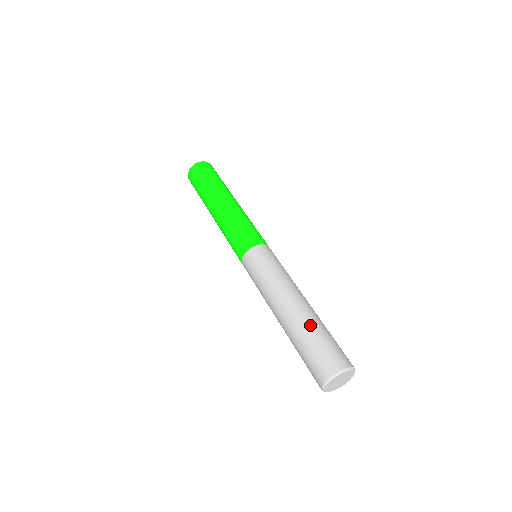
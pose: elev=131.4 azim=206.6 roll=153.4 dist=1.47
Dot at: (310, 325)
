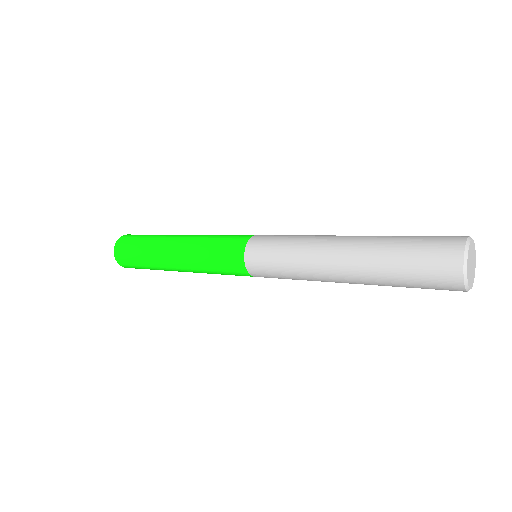
Dot at: occluded
